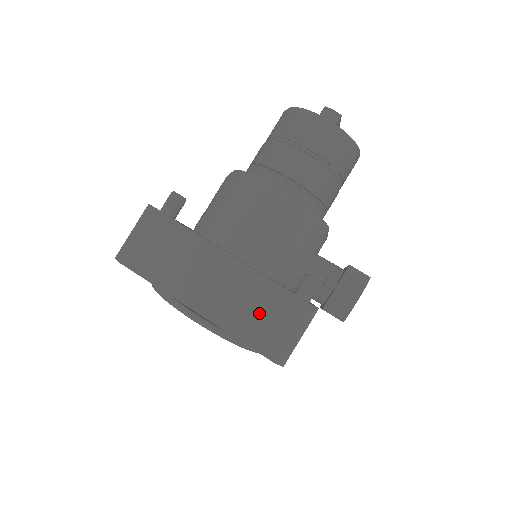
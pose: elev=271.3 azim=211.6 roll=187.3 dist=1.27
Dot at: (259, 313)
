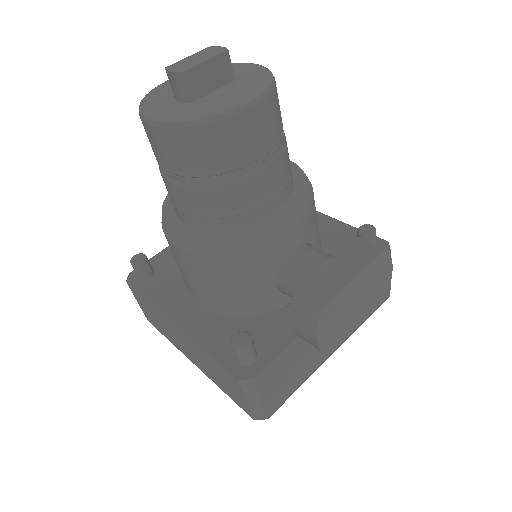
Dot at: (219, 377)
